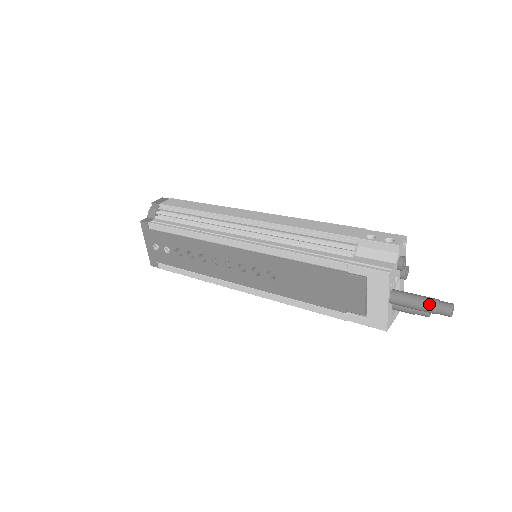
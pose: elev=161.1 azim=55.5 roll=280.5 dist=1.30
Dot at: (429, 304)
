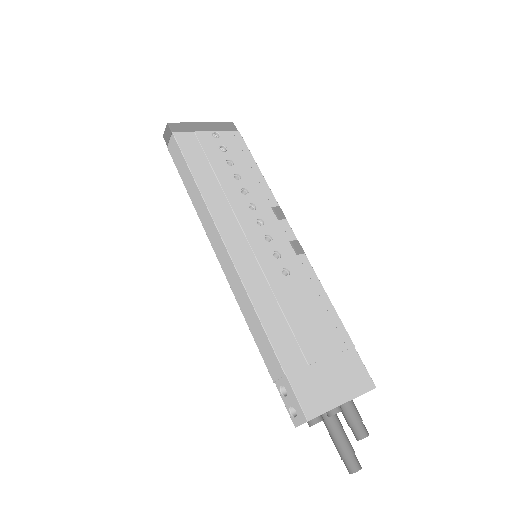
Dot at: occluded
